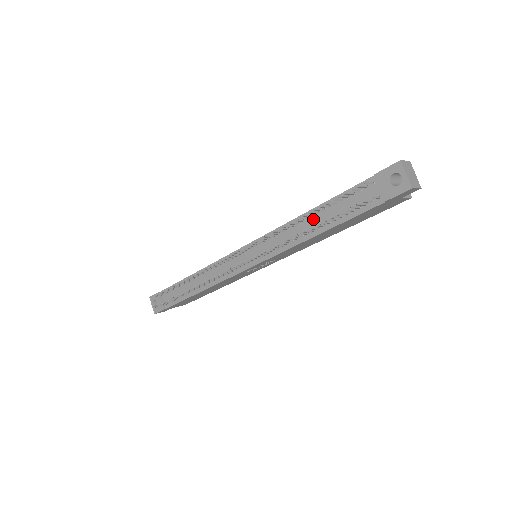
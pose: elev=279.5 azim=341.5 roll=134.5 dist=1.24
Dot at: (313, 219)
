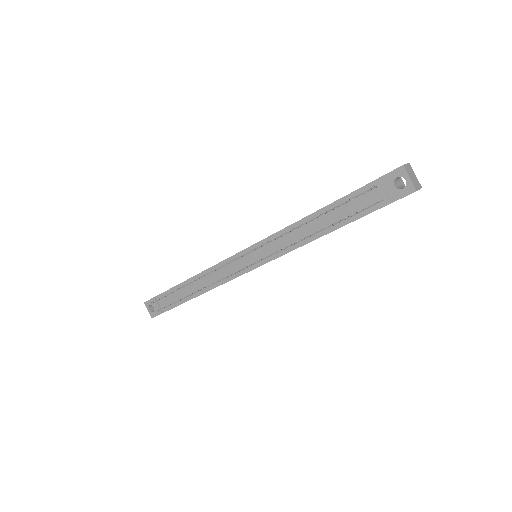
Dot at: (317, 221)
